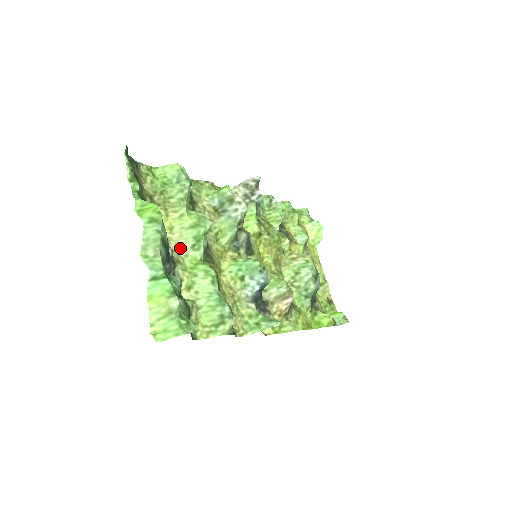
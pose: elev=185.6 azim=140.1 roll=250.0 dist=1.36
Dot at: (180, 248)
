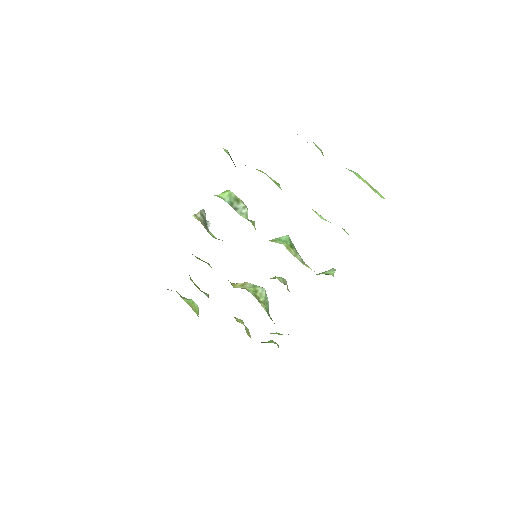
Dot at: occluded
